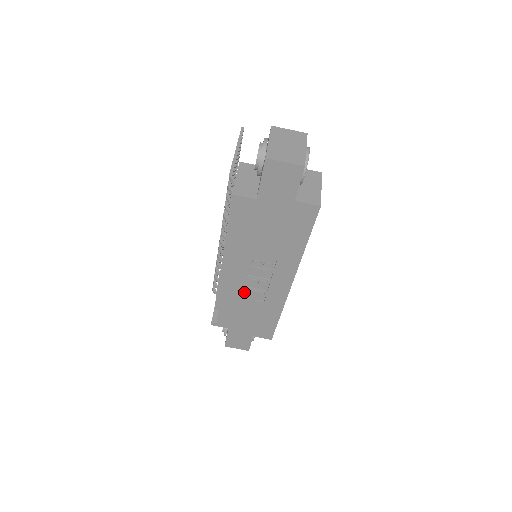
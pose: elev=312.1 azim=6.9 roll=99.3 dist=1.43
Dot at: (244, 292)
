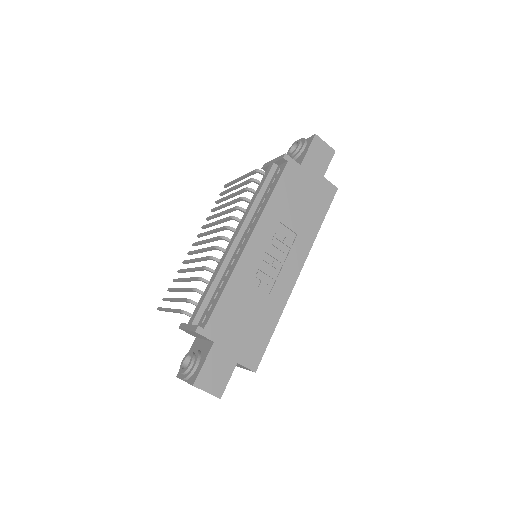
Dot at: (254, 277)
